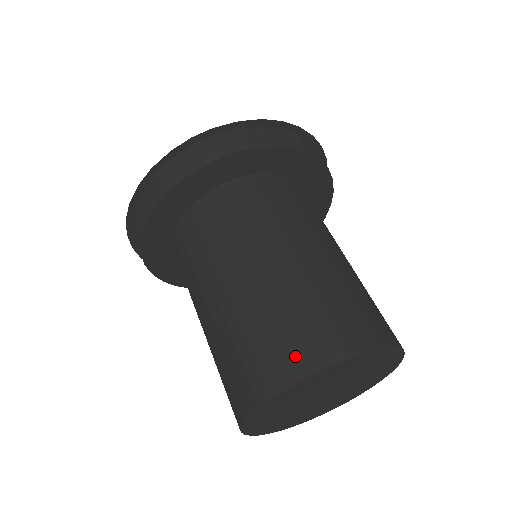
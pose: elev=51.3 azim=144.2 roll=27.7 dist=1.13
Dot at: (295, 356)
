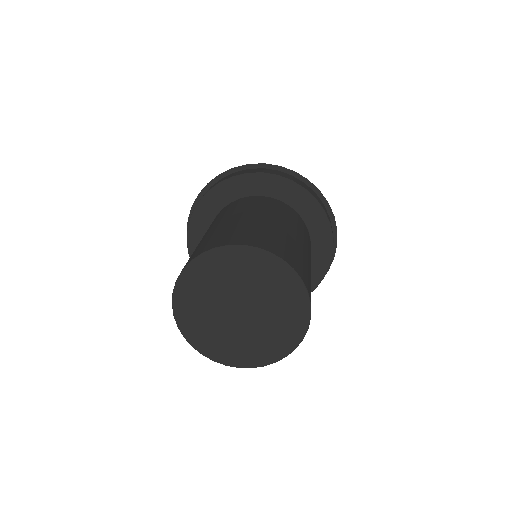
Dot at: (242, 239)
